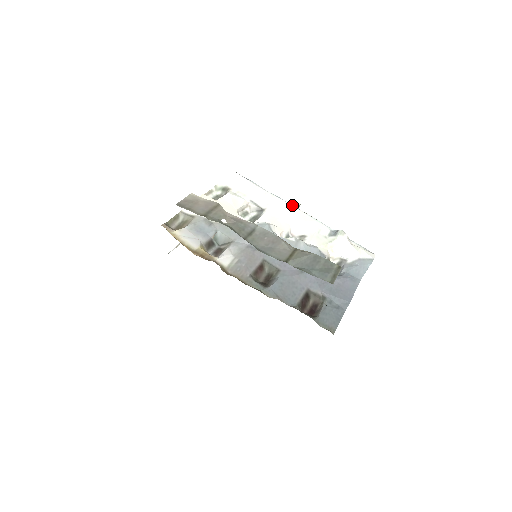
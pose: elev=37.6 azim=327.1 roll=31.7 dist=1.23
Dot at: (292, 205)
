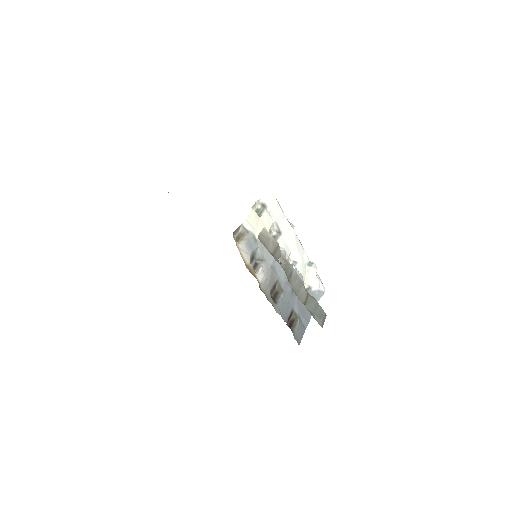
Dot at: occluded
